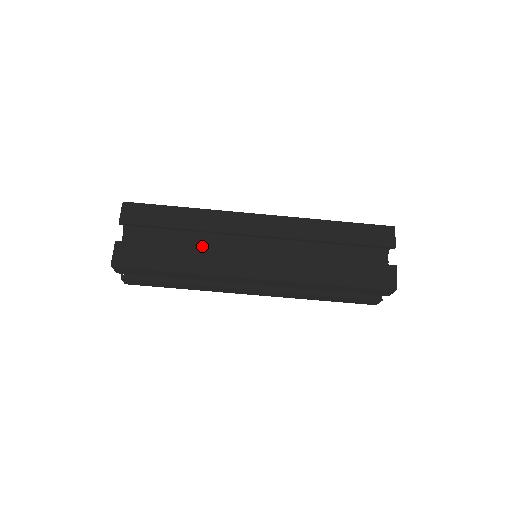
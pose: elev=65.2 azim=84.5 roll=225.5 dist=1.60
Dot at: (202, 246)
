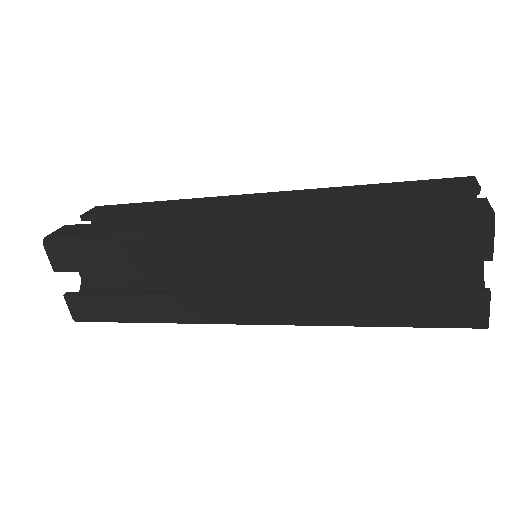
Dot at: occluded
